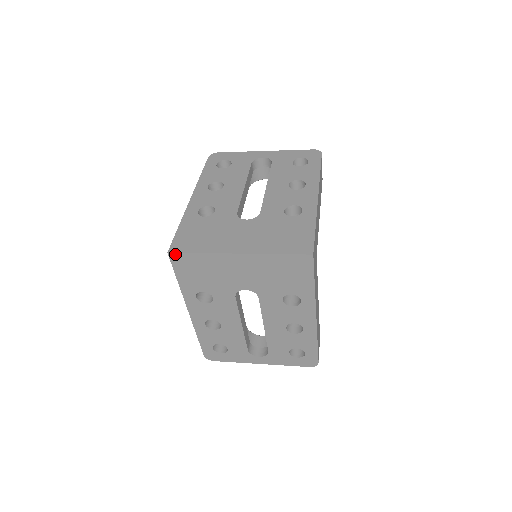
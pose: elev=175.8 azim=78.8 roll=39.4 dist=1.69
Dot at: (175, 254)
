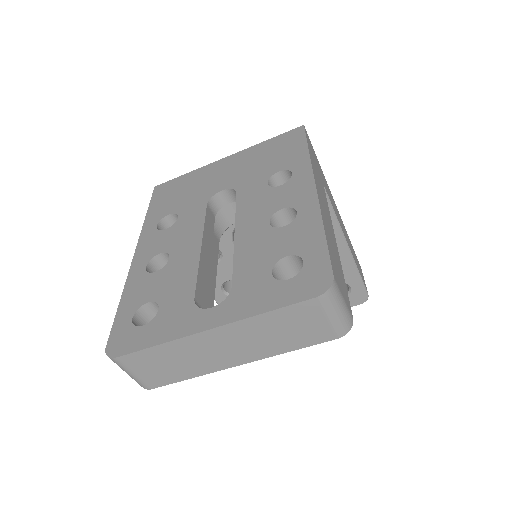
Dot at: (161, 185)
